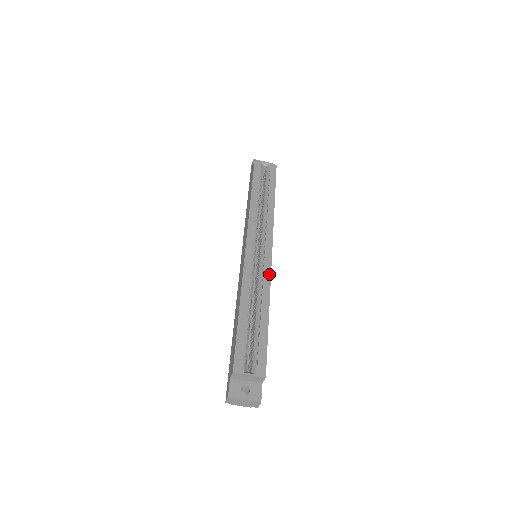
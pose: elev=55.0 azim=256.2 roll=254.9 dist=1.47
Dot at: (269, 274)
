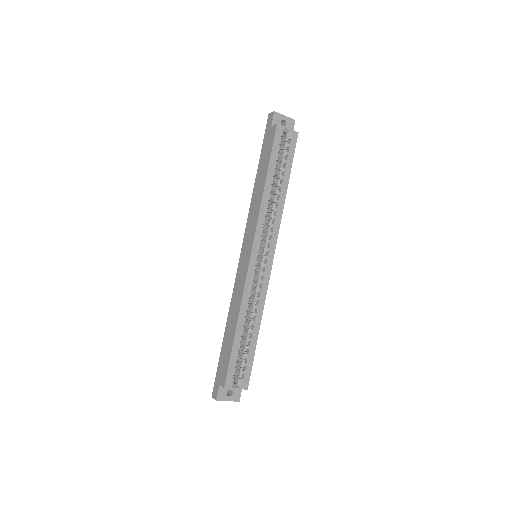
Dot at: (266, 288)
